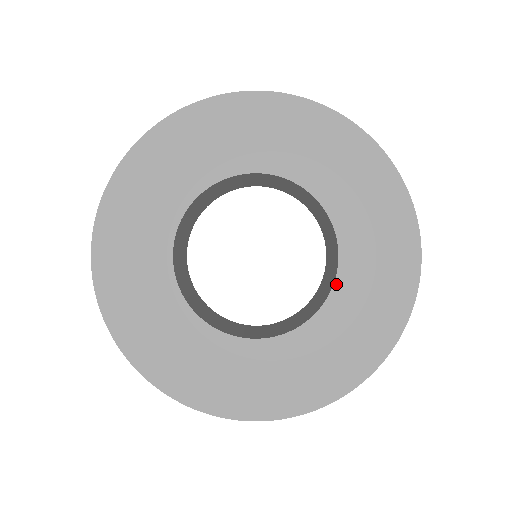
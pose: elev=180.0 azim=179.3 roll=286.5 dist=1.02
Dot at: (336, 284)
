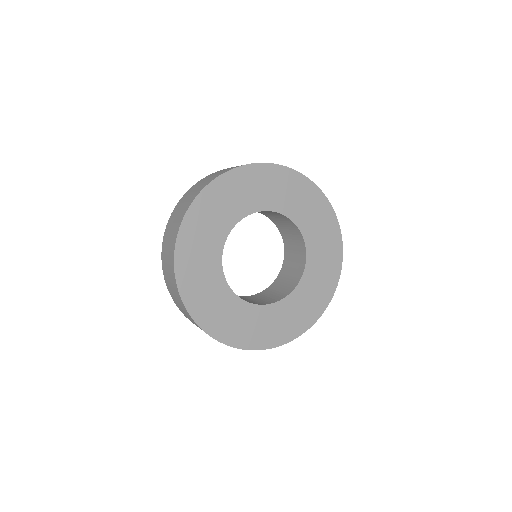
Dot at: (281, 301)
